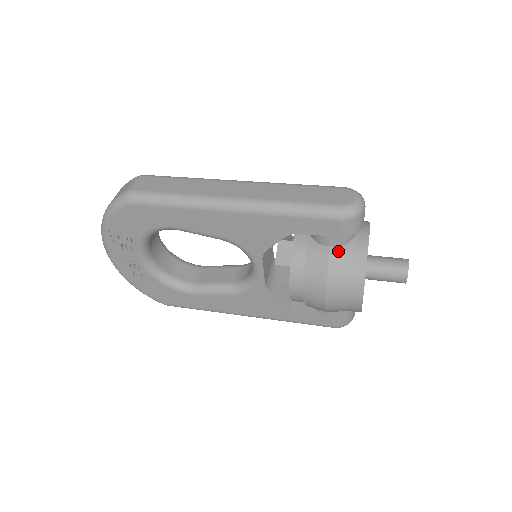
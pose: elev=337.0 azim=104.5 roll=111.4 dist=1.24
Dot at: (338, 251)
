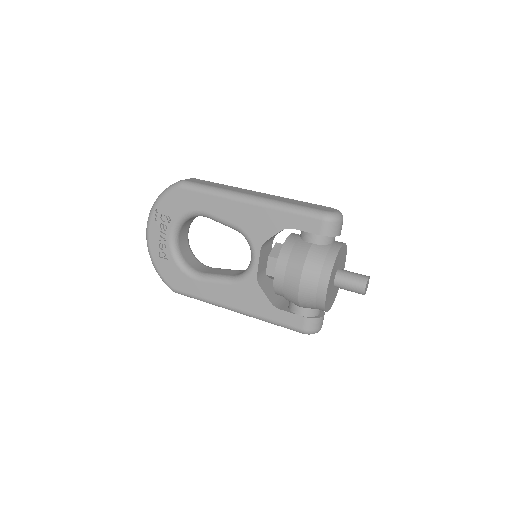
Dot at: (317, 247)
